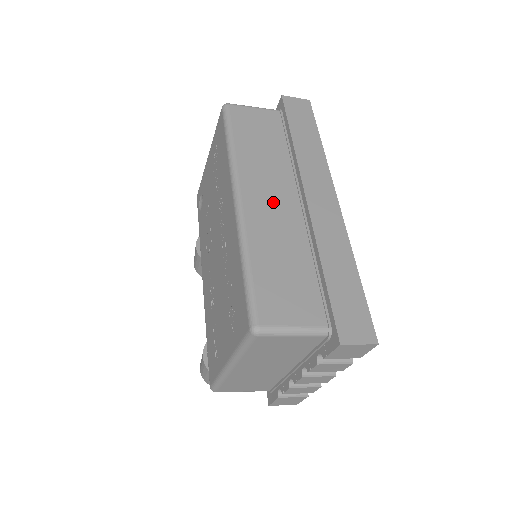
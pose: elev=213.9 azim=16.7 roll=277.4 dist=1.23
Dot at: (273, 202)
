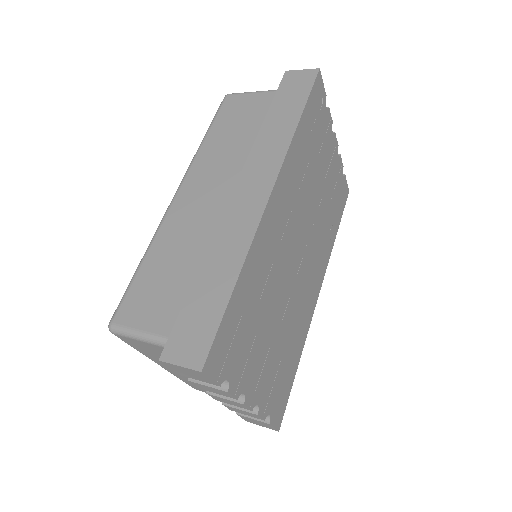
Dot at: (205, 197)
